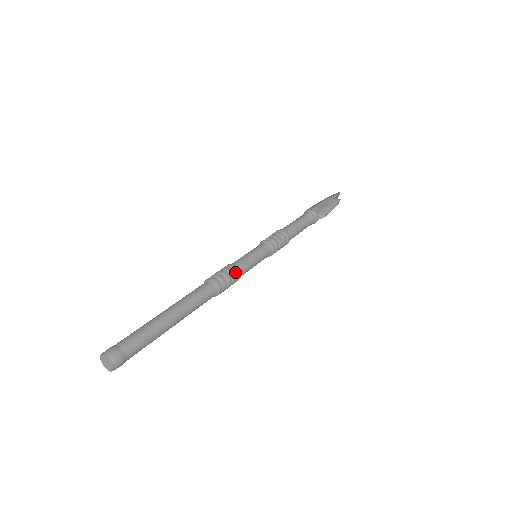
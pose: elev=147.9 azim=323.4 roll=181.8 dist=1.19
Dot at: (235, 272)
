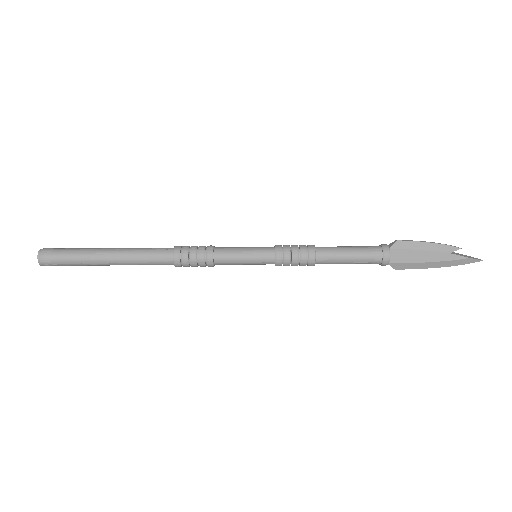
Dot at: occluded
